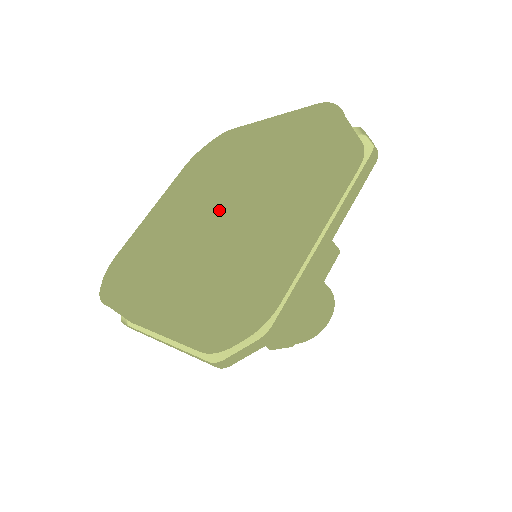
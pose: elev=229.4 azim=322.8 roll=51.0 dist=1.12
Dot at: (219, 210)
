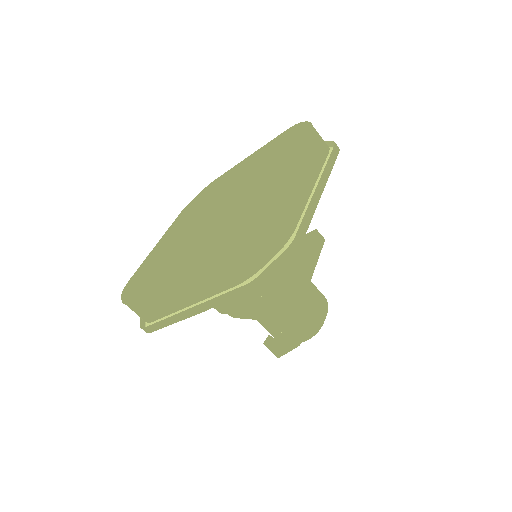
Dot at: (226, 201)
